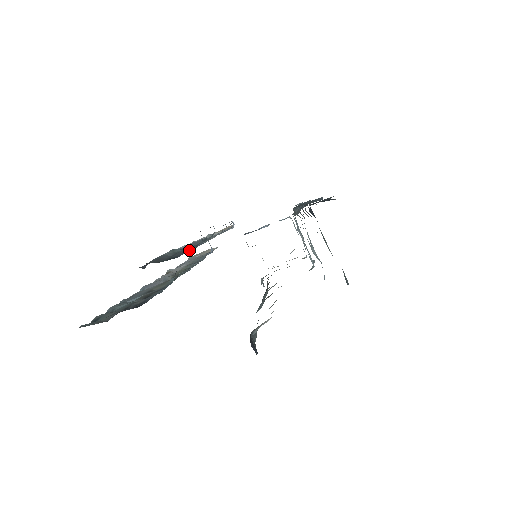
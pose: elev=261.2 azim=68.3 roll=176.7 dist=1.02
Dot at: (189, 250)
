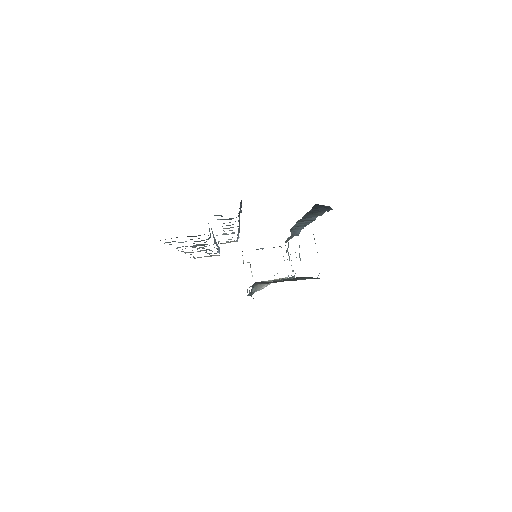
Dot at: occluded
